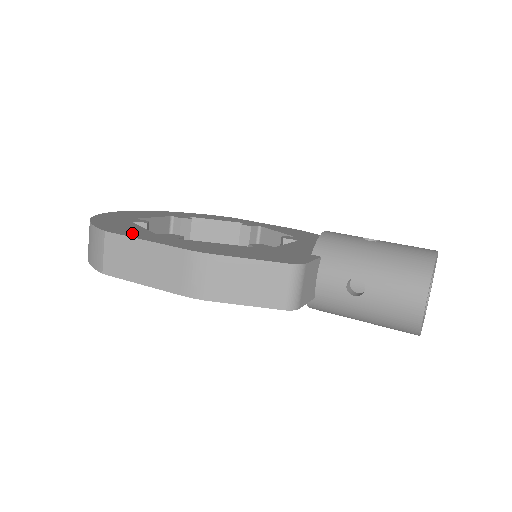
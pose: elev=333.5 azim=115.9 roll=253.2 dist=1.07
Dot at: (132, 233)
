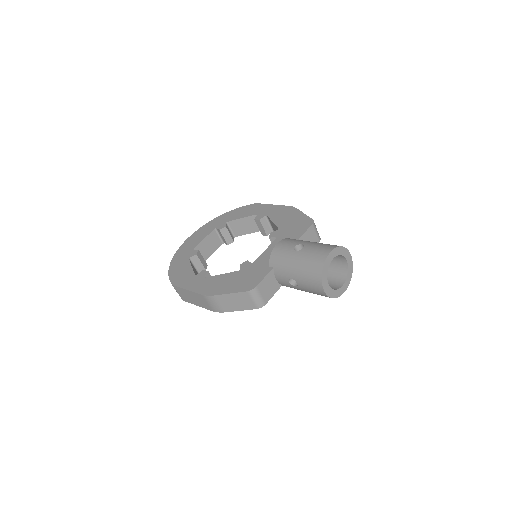
Dot at: (183, 281)
